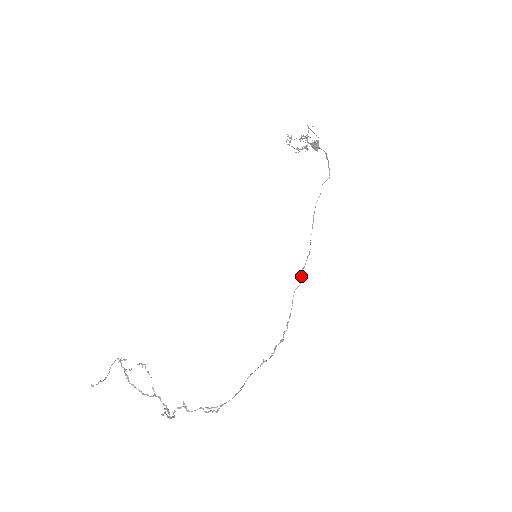
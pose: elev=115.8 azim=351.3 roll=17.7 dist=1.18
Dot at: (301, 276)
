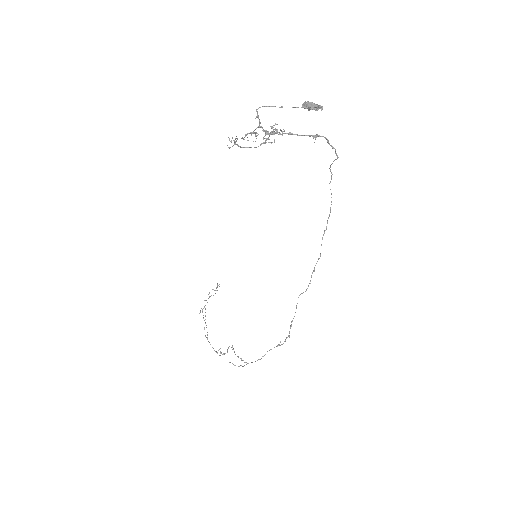
Dot at: (310, 280)
